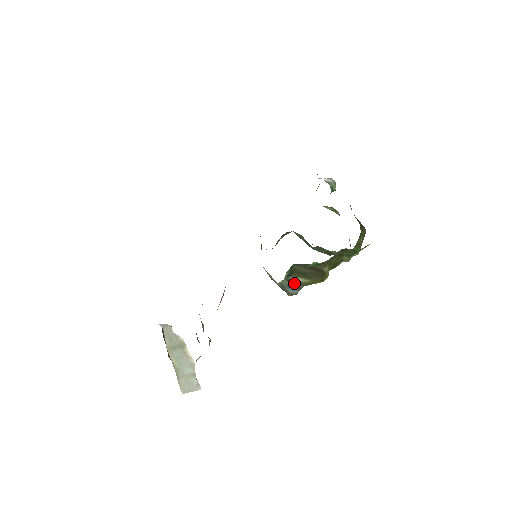
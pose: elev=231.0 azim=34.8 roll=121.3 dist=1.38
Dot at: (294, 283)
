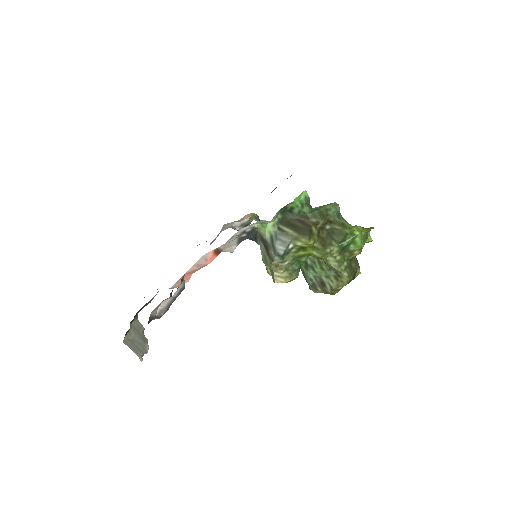
Dot at: (283, 233)
